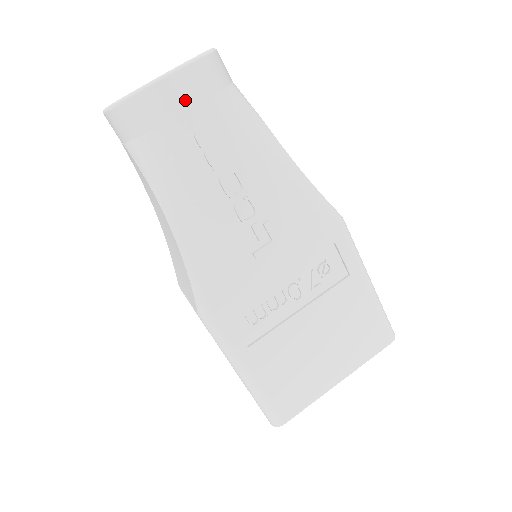
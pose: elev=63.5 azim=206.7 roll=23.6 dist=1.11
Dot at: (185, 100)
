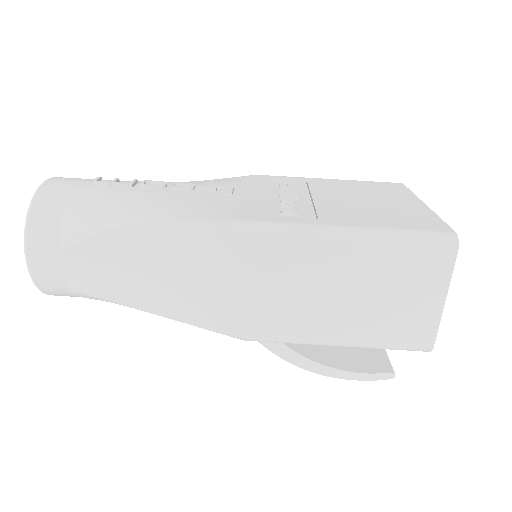
Dot at: (71, 181)
